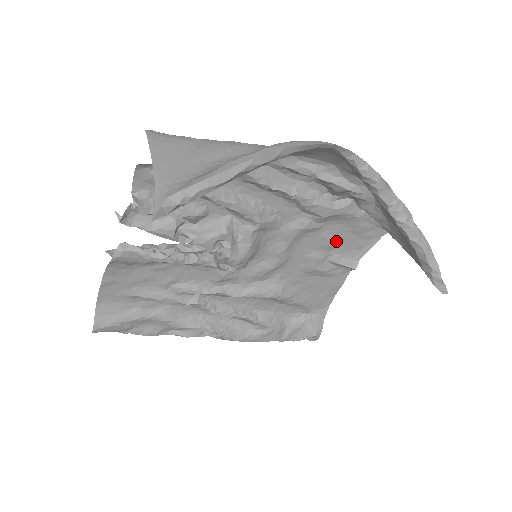
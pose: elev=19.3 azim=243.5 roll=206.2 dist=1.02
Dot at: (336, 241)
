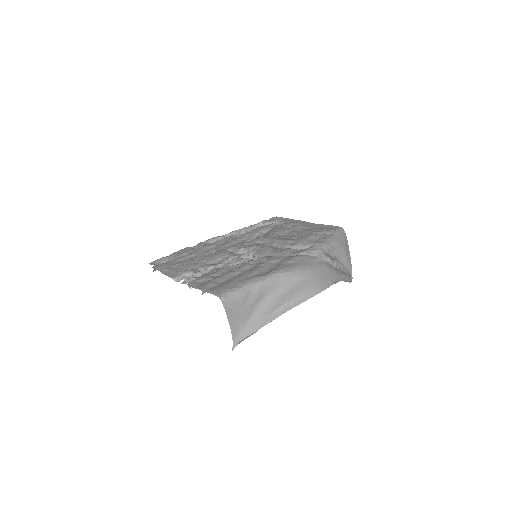
Dot at: occluded
